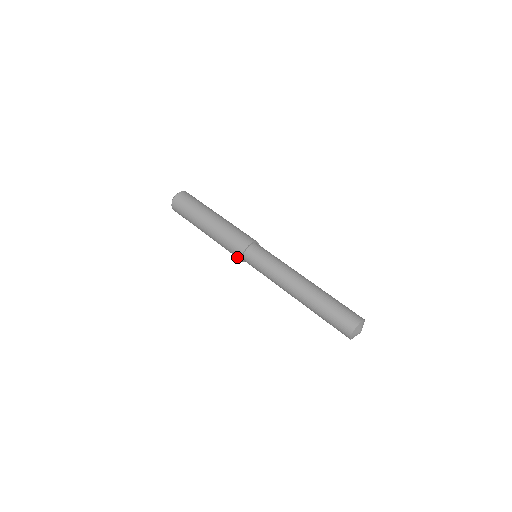
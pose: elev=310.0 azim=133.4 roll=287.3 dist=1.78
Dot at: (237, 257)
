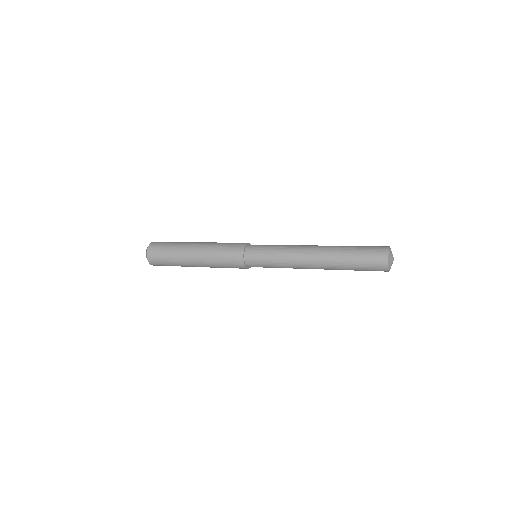
Dot at: (236, 261)
